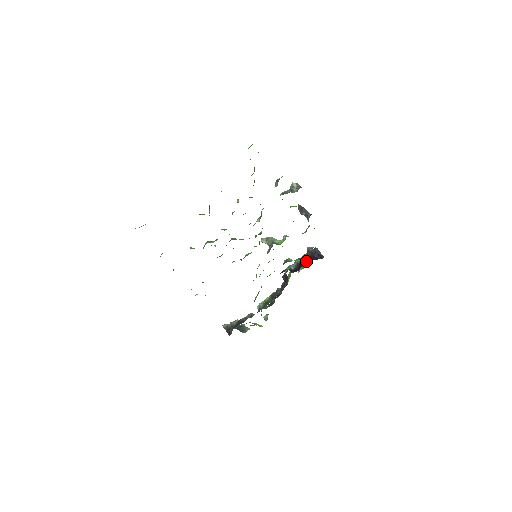
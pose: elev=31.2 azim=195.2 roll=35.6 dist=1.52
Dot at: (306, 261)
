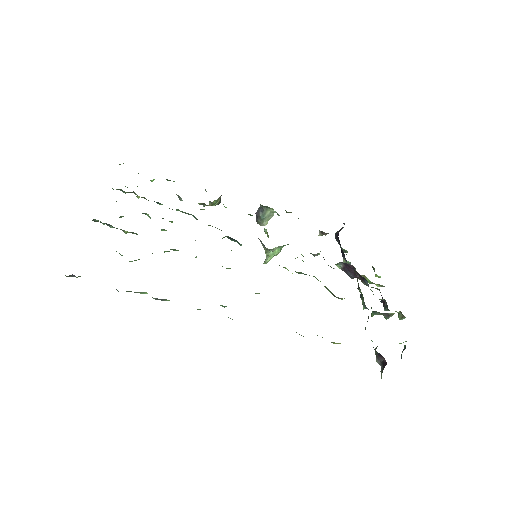
Dot at: occluded
